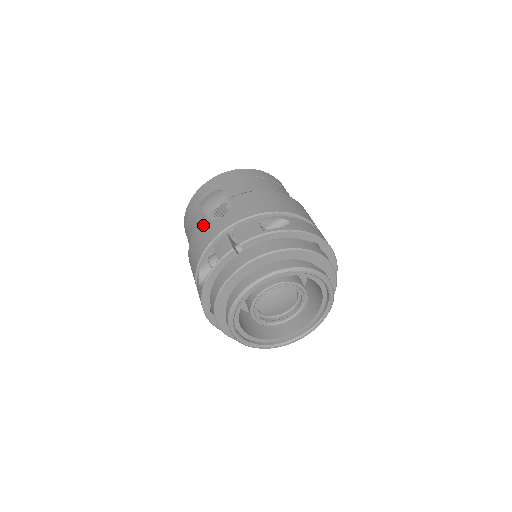
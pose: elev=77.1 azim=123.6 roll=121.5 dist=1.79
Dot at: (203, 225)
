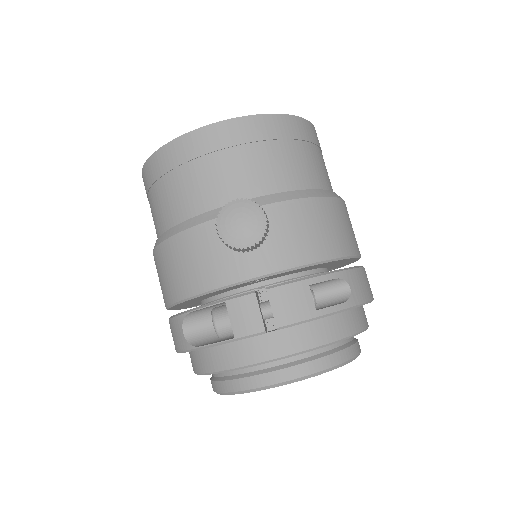
Dot at: (206, 239)
